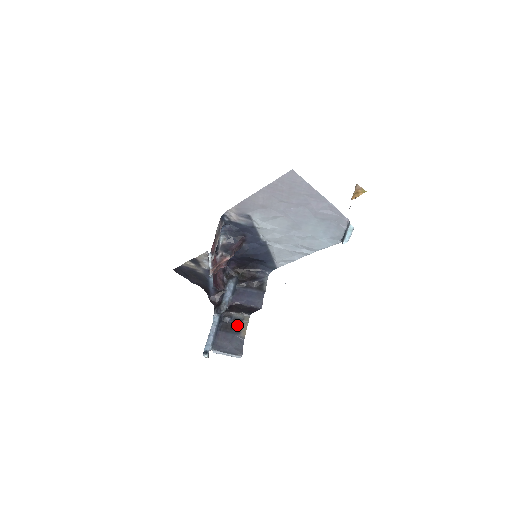
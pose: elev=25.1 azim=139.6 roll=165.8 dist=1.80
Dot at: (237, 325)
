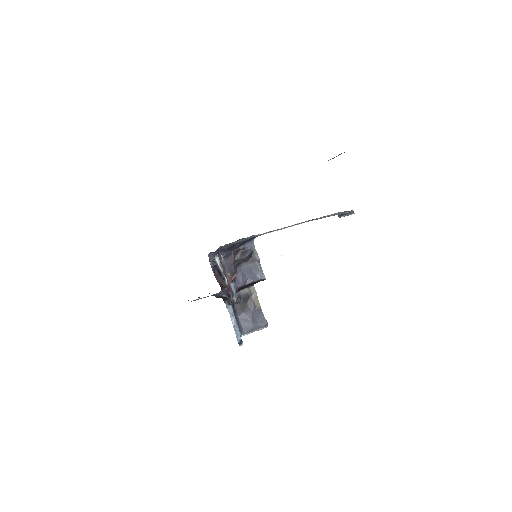
Dot at: (248, 300)
